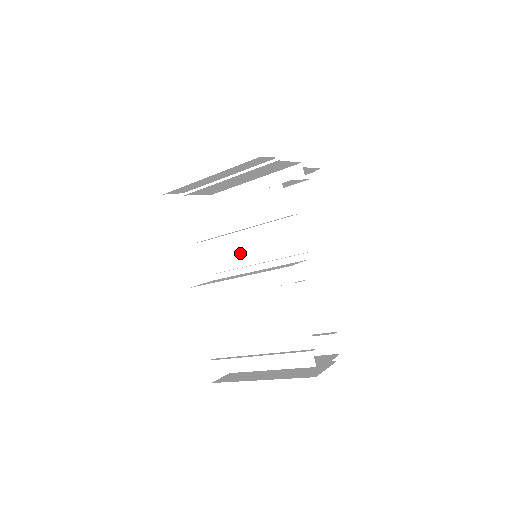
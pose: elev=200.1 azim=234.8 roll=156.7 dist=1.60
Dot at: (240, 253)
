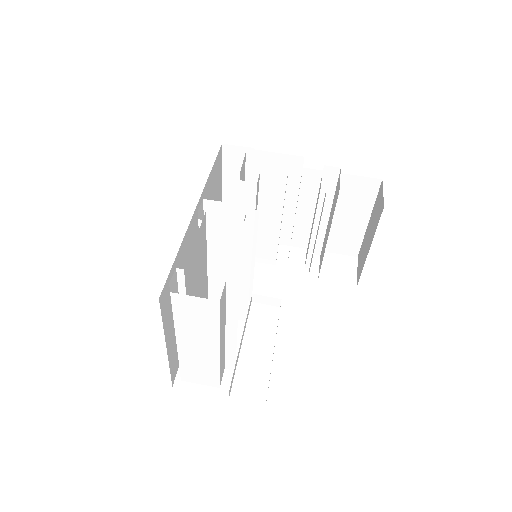
Dot at: occluded
